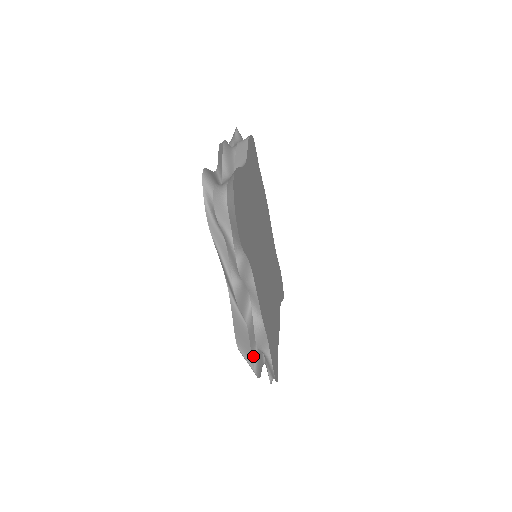
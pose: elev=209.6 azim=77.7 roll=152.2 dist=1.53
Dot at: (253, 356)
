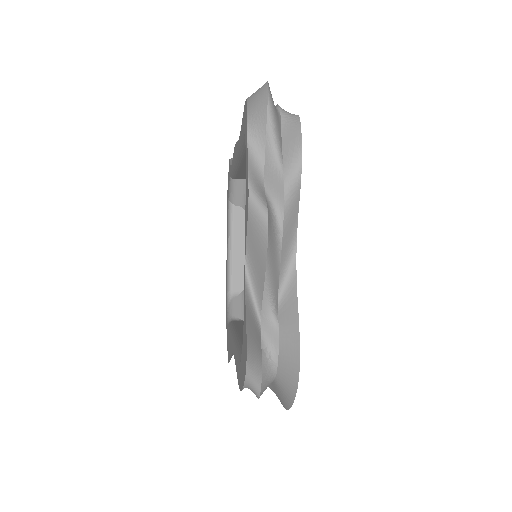
Dot at: occluded
